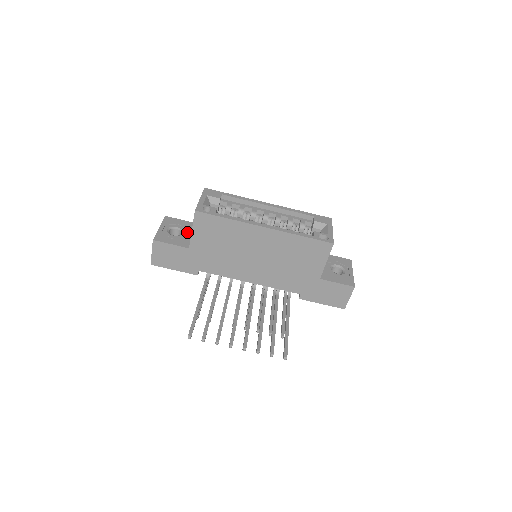
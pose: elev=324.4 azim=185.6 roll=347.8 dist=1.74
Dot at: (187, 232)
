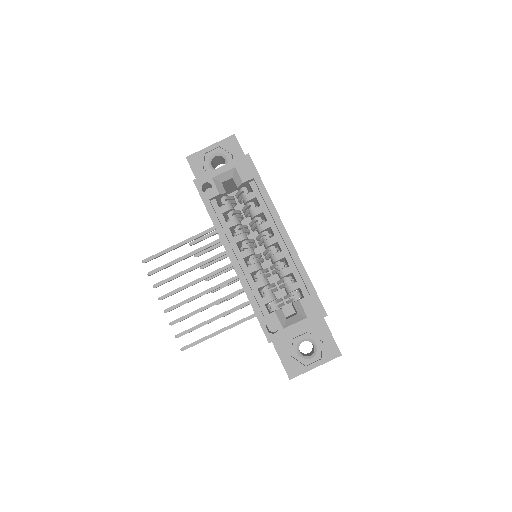
Dot at: occluded
